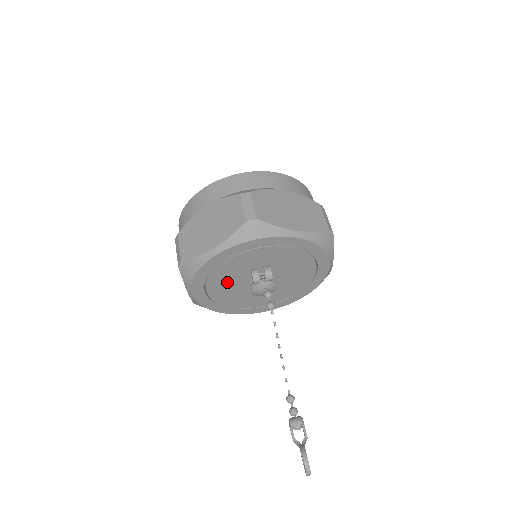
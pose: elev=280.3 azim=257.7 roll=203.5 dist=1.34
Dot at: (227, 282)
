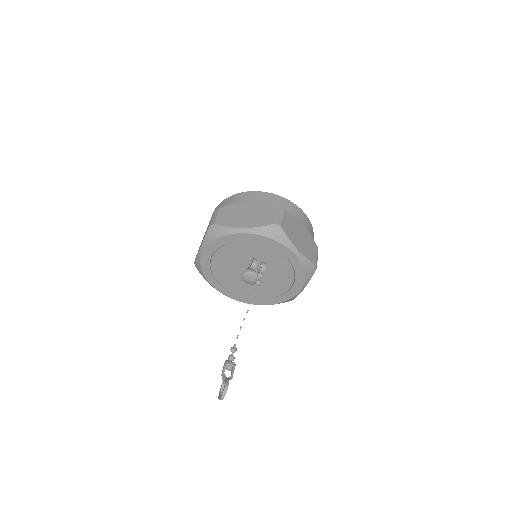
Dot at: (231, 258)
